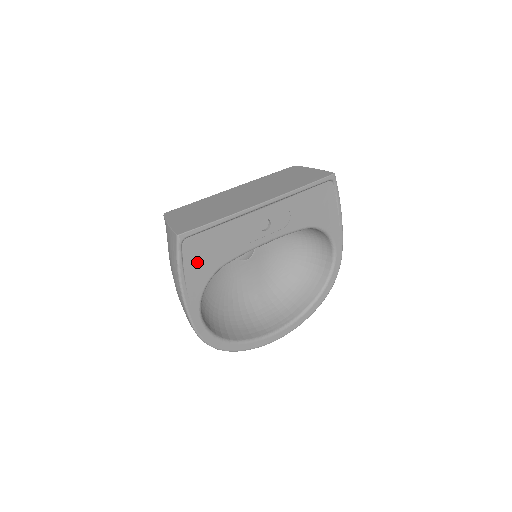
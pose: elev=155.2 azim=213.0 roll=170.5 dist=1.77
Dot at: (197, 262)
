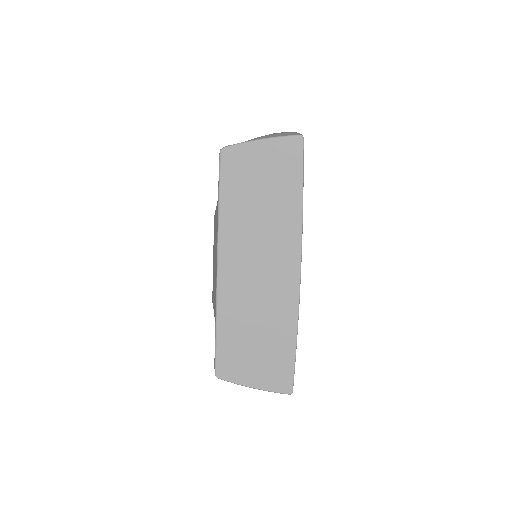
Dot at: occluded
